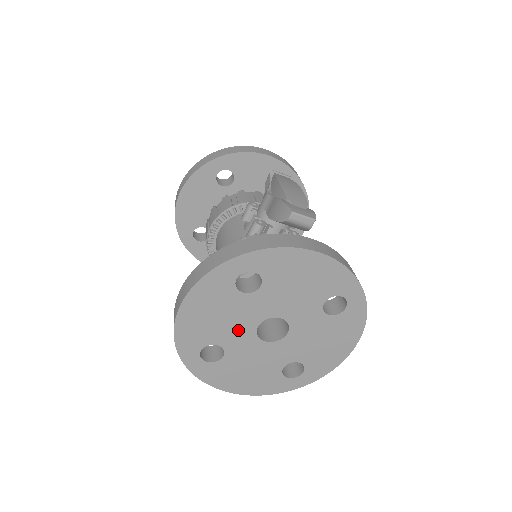
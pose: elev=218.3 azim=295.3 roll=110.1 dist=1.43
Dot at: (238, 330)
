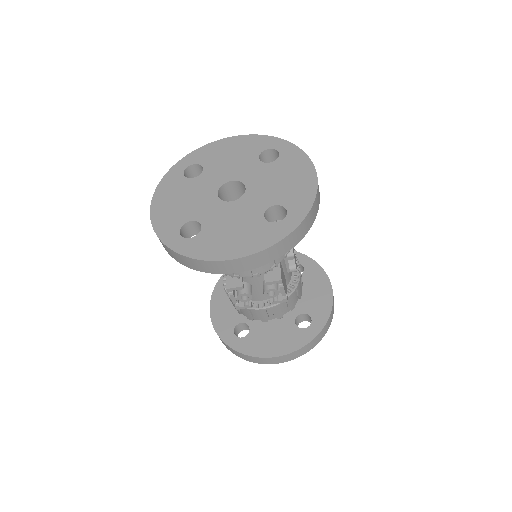
Dot at: (203, 203)
